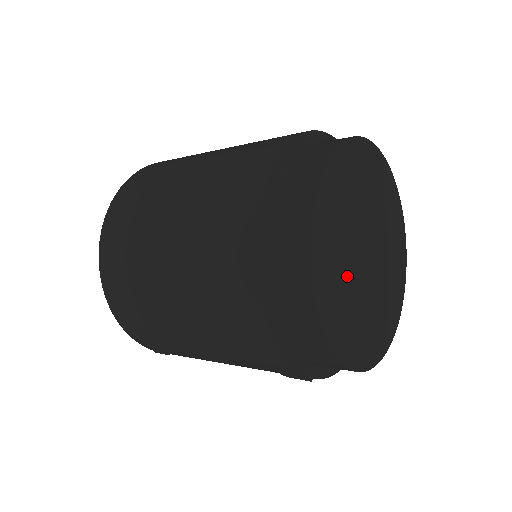
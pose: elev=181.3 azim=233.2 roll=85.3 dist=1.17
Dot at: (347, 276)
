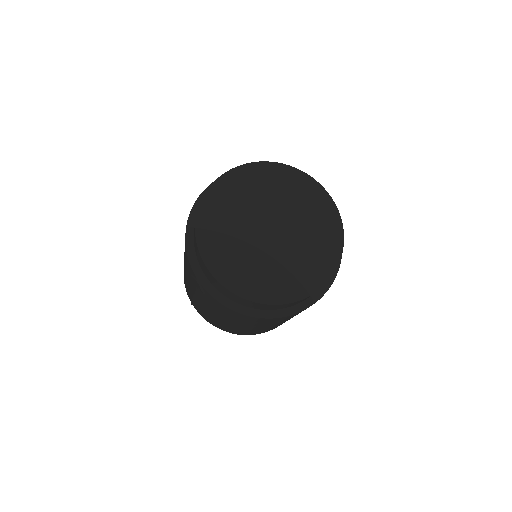
Dot at: (237, 220)
